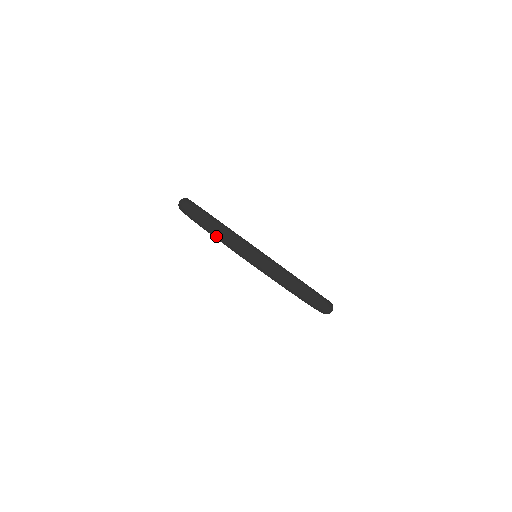
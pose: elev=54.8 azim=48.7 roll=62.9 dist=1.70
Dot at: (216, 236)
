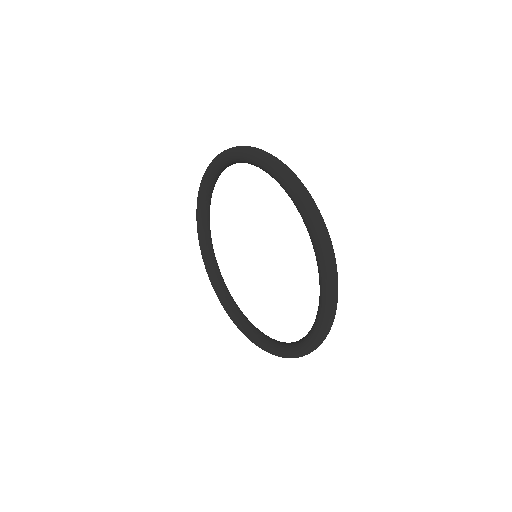
Dot at: (238, 150)
